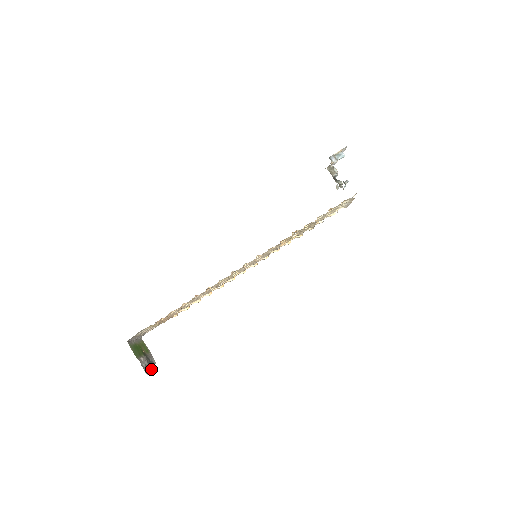
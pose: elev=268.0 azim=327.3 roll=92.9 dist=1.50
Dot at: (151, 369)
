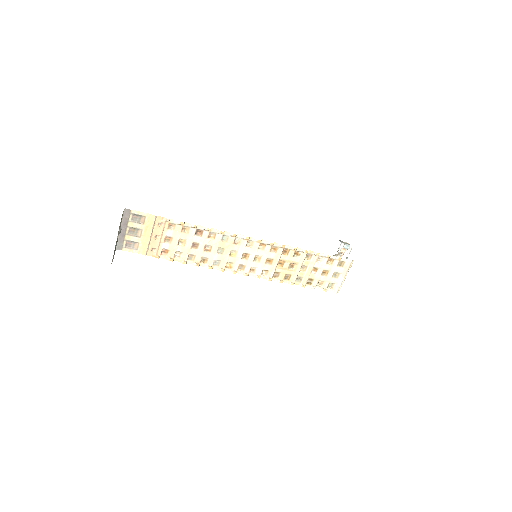
Dot at: occluded
